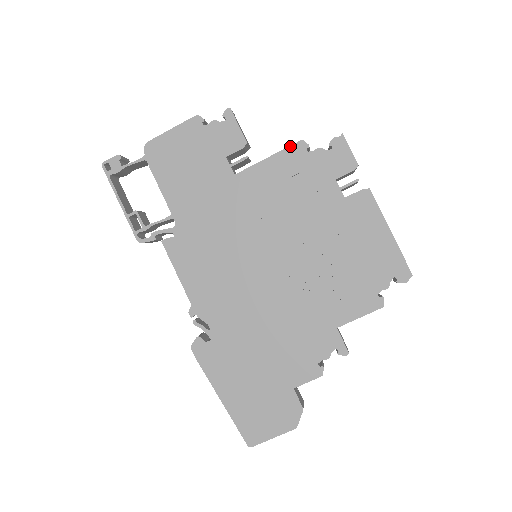
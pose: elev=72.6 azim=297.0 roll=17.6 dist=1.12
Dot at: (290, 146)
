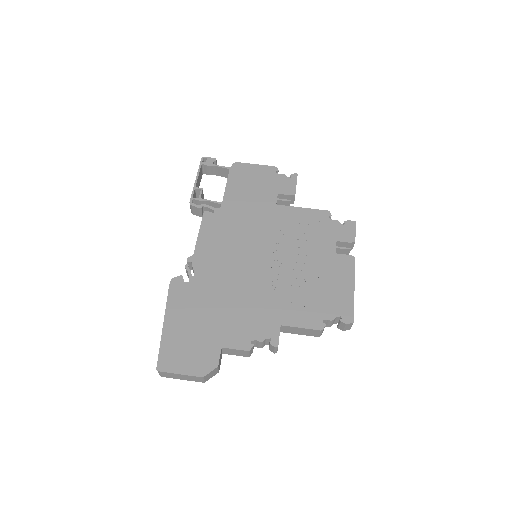
Dot at: (320, 210)
